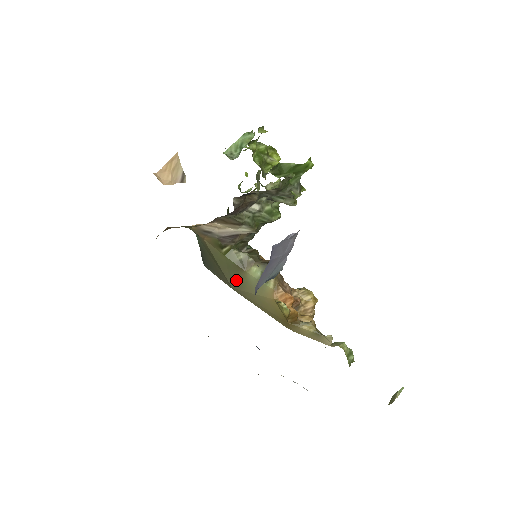
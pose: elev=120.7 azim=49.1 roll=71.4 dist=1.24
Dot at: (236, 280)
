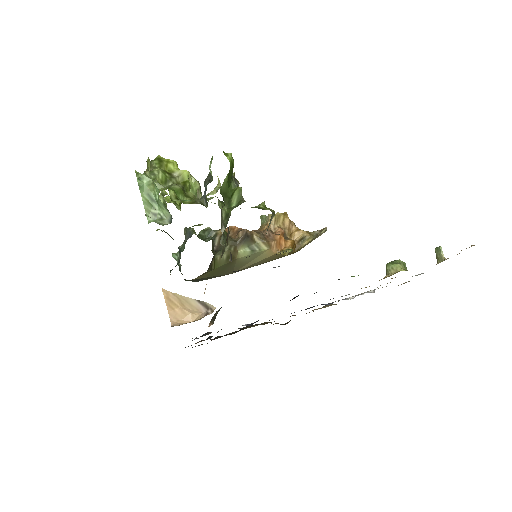
Dot at: (233, 268)
